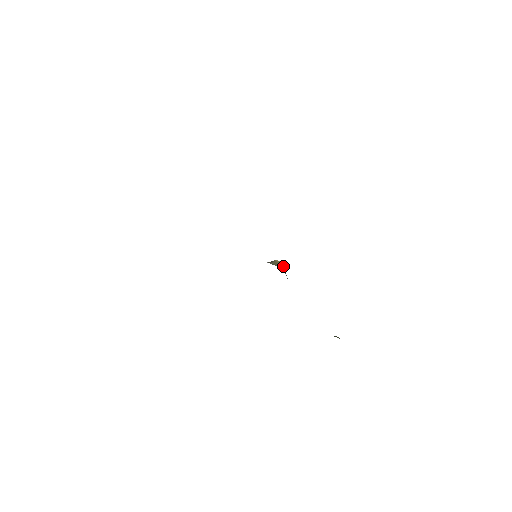
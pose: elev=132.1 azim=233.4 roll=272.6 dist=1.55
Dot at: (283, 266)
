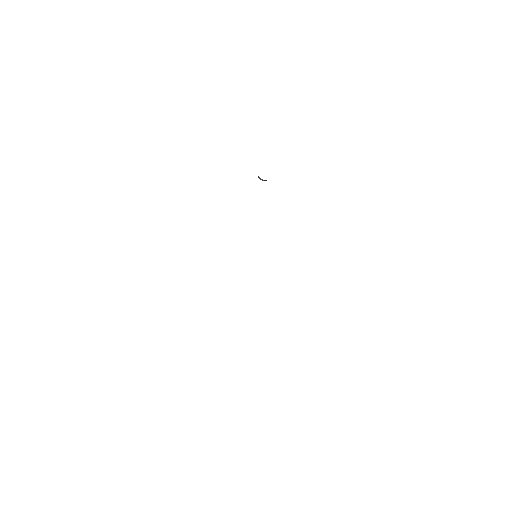
Dot at: occluded
